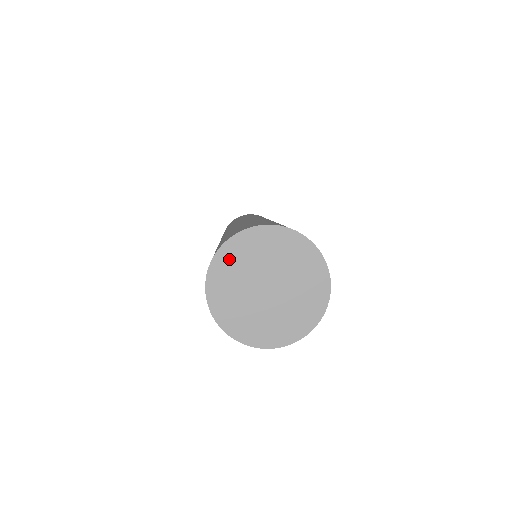
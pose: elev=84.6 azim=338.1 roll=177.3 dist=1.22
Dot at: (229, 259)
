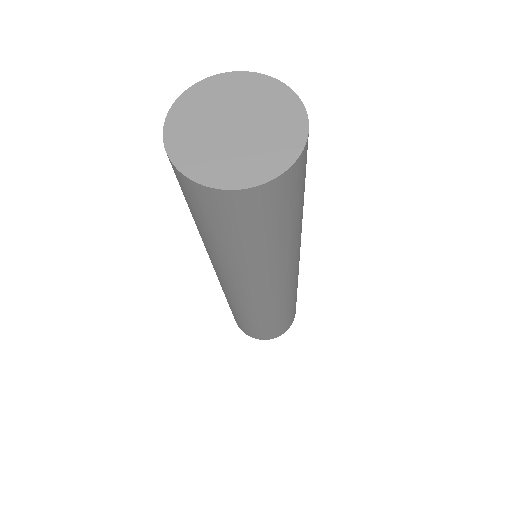
Dot at: (180, 138)
